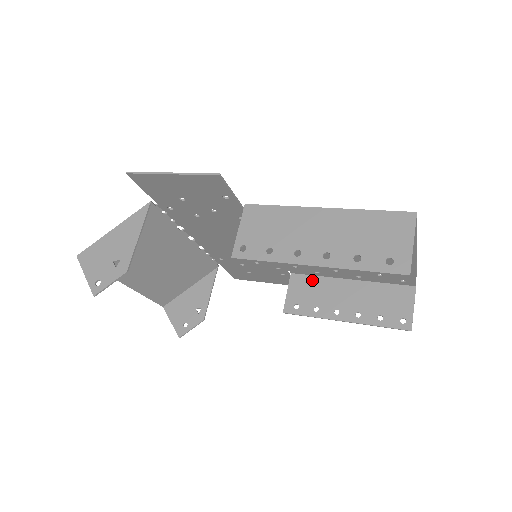
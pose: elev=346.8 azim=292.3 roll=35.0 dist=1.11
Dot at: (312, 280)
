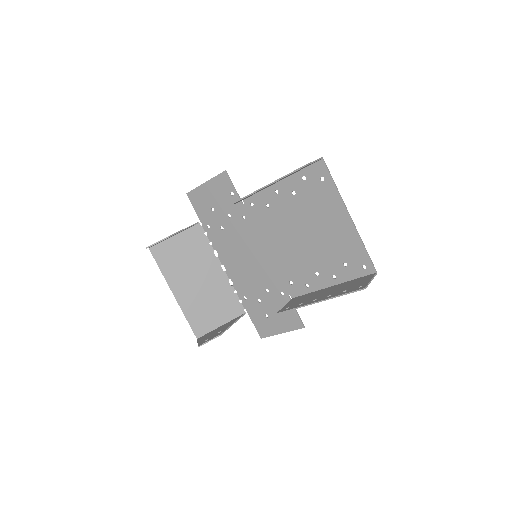
Dot at: (305, 295)
